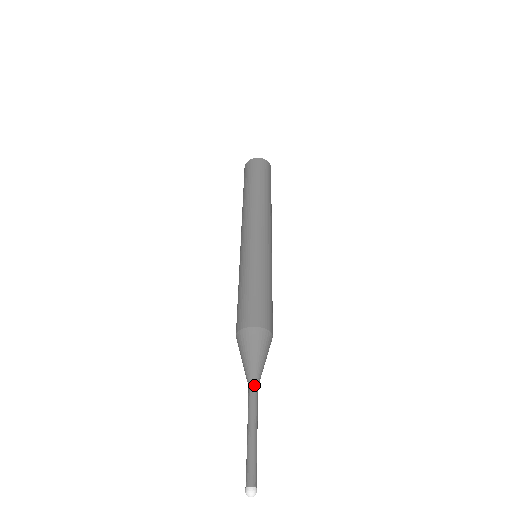
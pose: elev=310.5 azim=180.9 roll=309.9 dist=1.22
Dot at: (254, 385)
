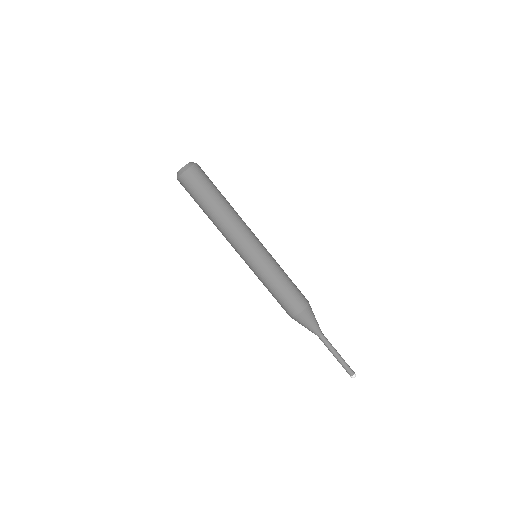
Dot at: (319, 336)
